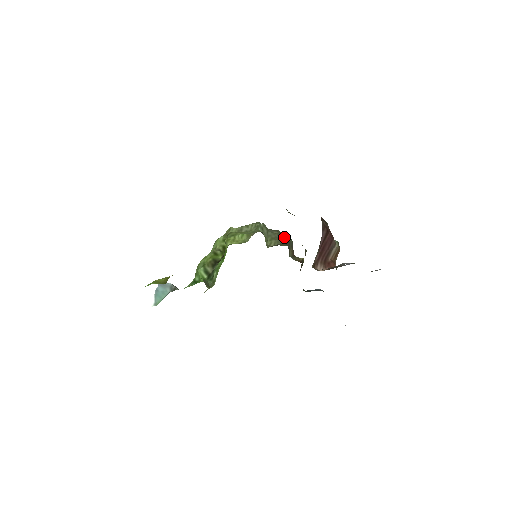
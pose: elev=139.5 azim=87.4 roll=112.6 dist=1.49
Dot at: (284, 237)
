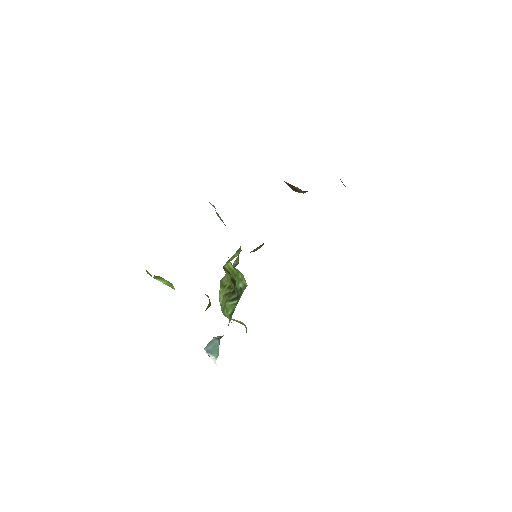
Dot at: (262, 244)
